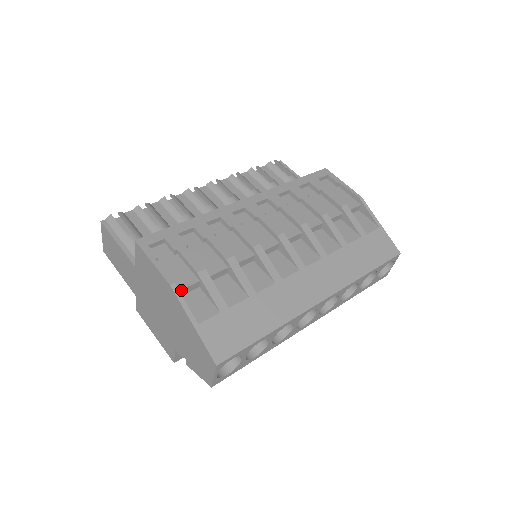
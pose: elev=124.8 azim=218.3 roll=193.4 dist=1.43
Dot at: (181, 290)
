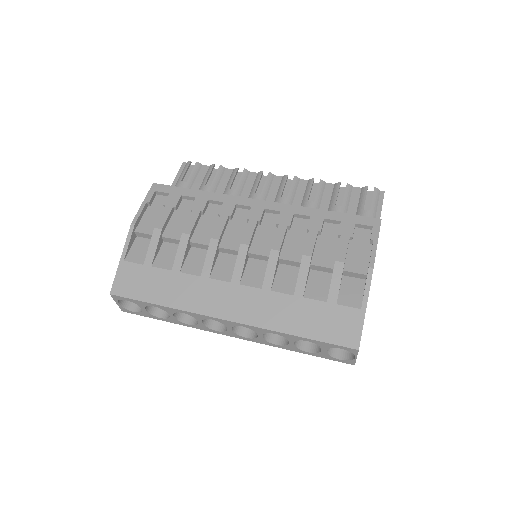
Dot at: (138, 232)
